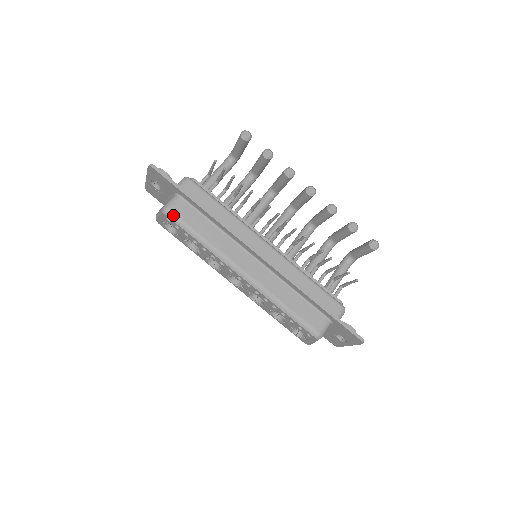
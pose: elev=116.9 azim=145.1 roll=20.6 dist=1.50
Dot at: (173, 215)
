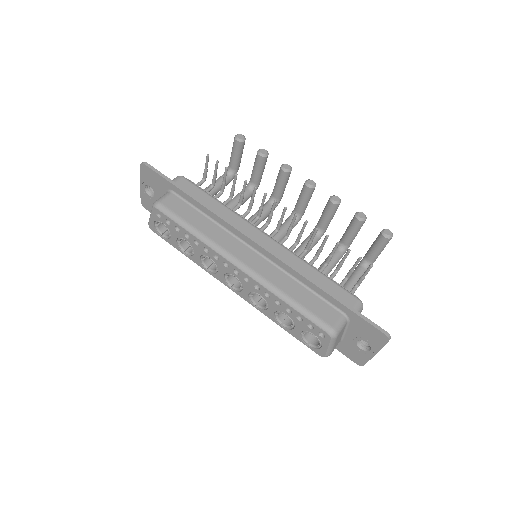
Dot at: (163, 207)
